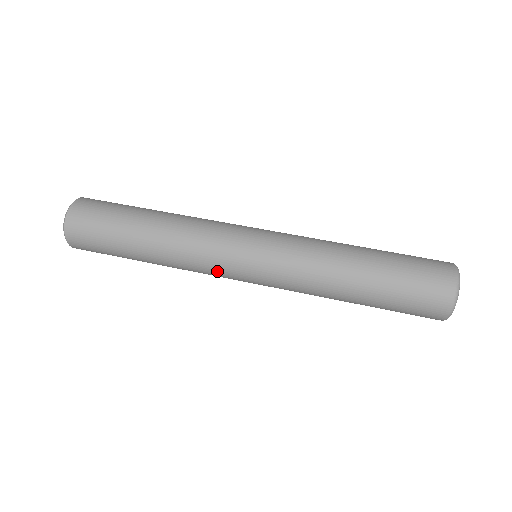
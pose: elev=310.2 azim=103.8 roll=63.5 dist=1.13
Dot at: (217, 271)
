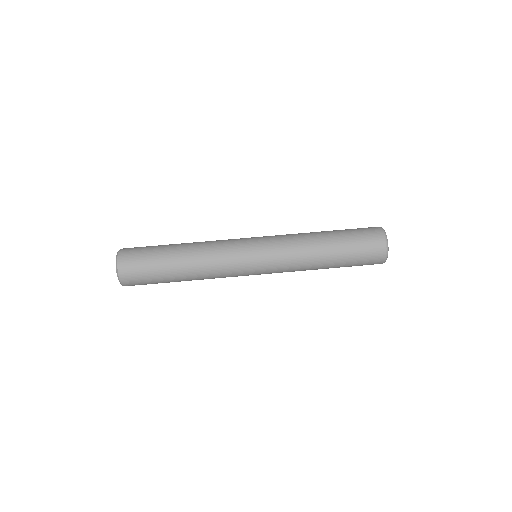
Dot at: (235, 273)
